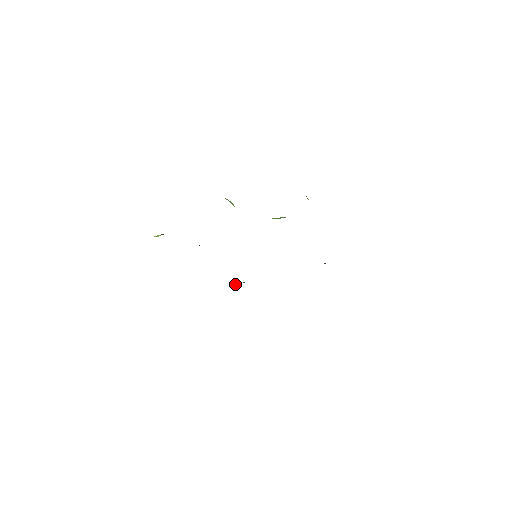
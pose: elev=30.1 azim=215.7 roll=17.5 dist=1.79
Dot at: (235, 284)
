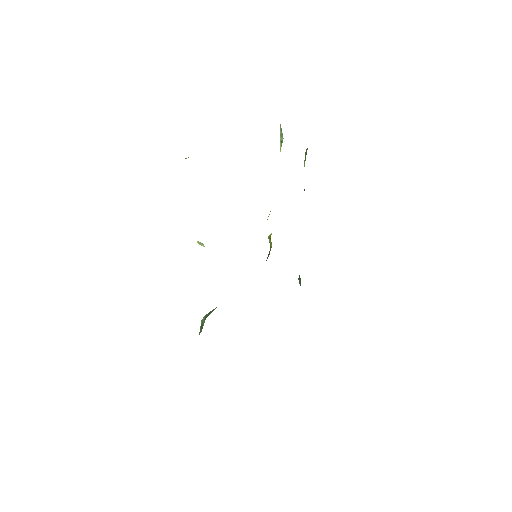
Dot at: (208, 313)
